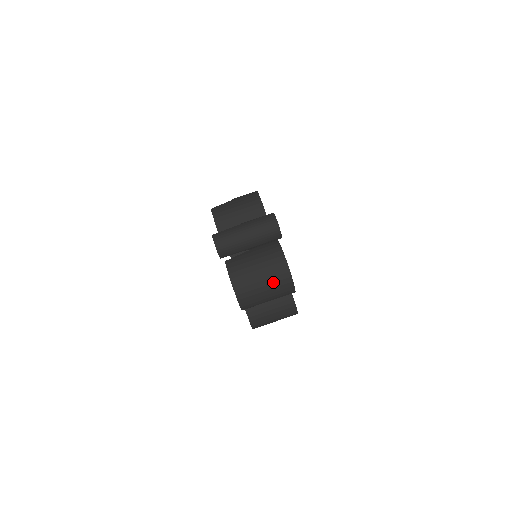
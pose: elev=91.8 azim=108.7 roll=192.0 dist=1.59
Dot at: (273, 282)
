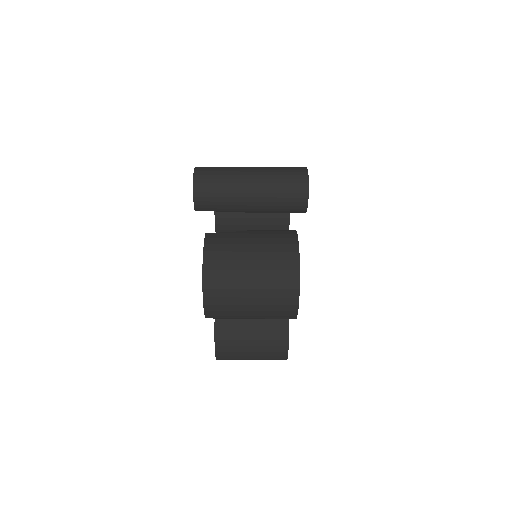
Dot at: (268, 287)
